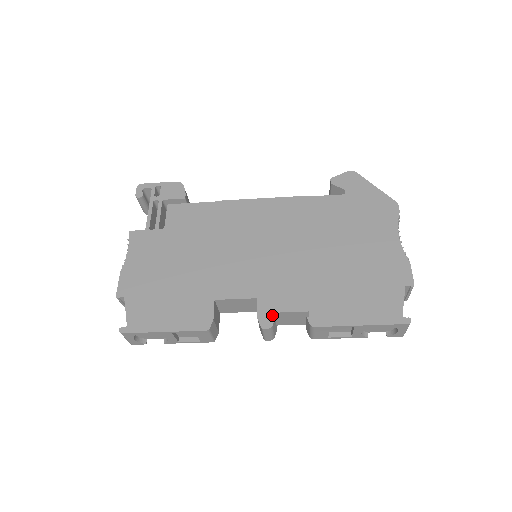
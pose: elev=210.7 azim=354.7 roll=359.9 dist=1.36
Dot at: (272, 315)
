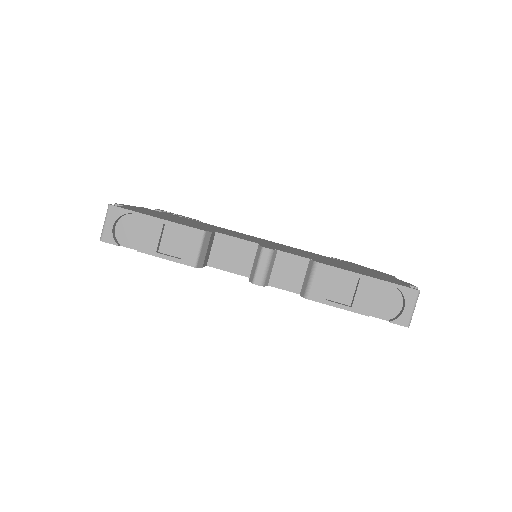
Dot at: (274, 249)
